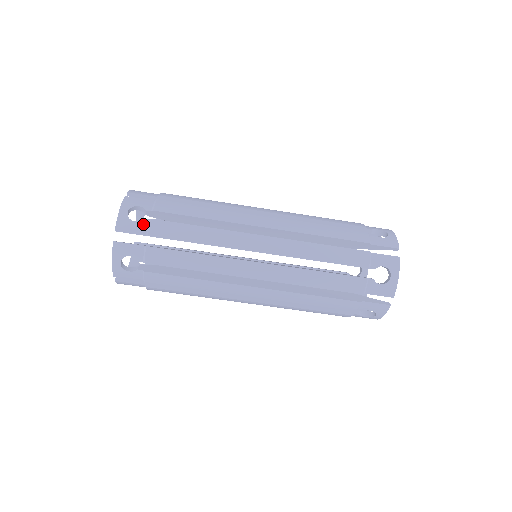
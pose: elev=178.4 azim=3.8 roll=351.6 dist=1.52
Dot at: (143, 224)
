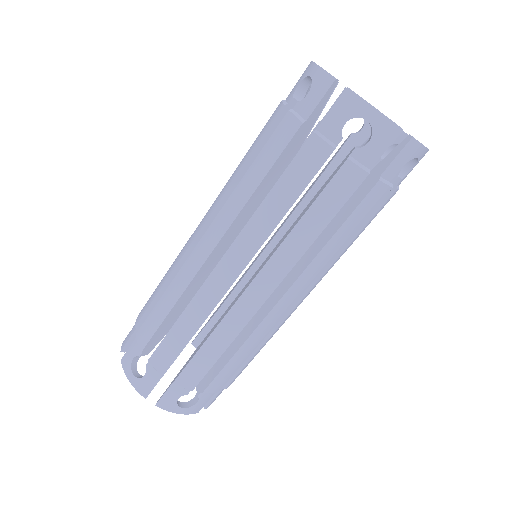
Dot at: occluded
